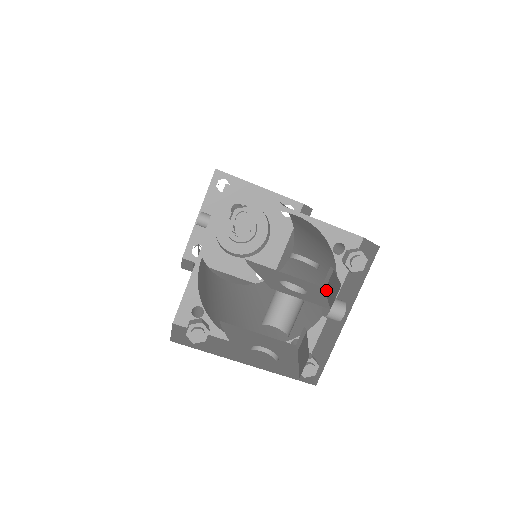
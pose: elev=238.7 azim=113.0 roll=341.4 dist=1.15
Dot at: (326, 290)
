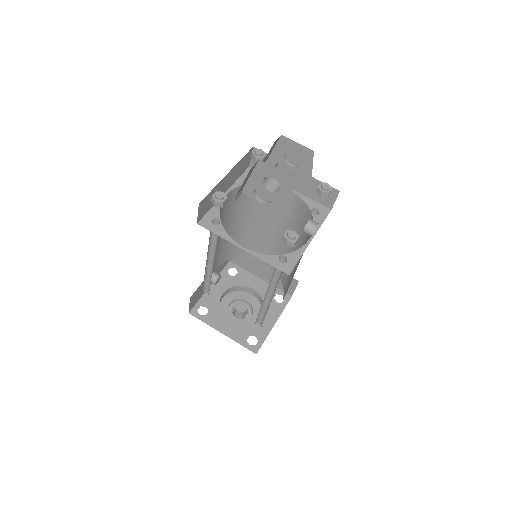
Dot at: occluded
